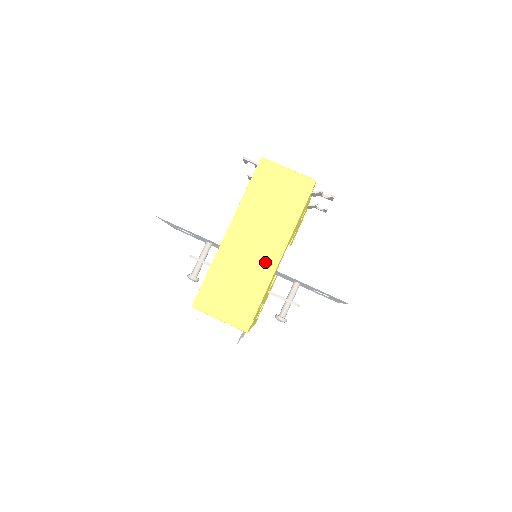
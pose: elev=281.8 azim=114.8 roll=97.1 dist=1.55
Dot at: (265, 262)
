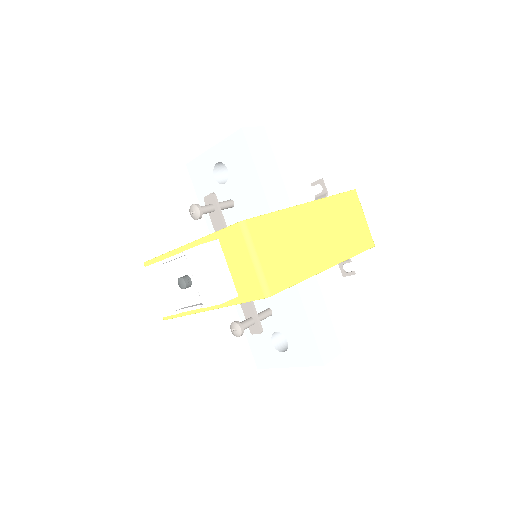
Dot at: (318, 257)
